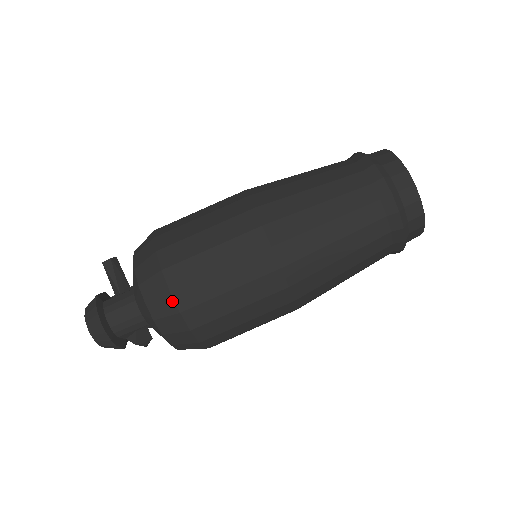
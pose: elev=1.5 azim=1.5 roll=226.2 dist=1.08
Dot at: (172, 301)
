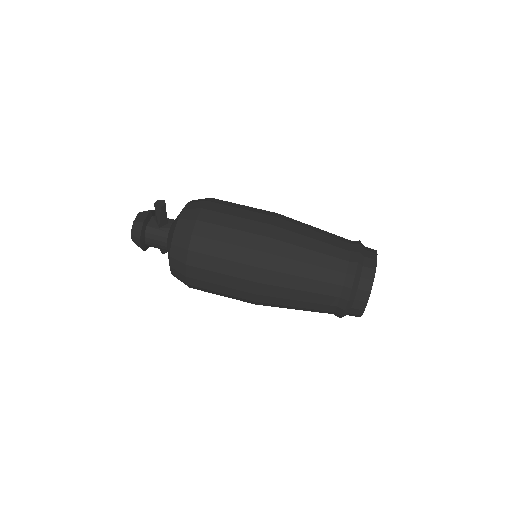
Dot at: (185, 279)
